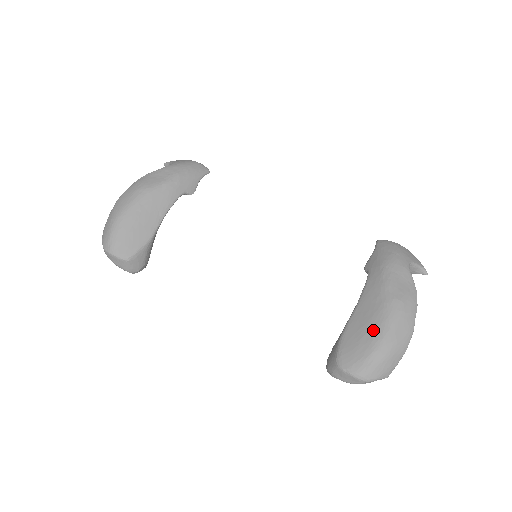
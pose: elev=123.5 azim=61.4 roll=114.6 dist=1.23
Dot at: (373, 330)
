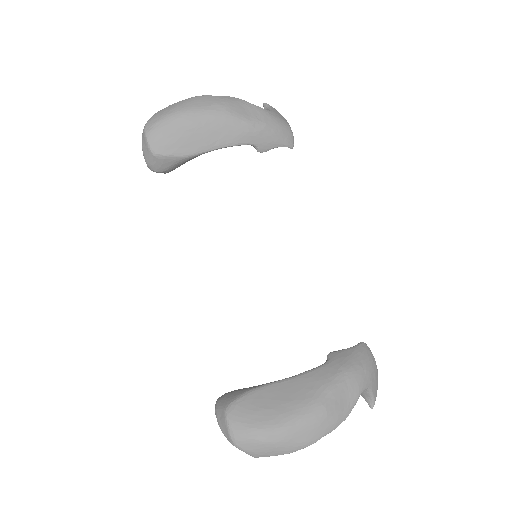
Dot at: (281, 412)
